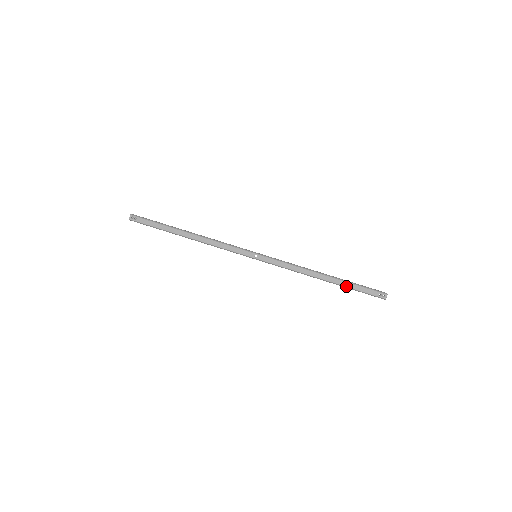
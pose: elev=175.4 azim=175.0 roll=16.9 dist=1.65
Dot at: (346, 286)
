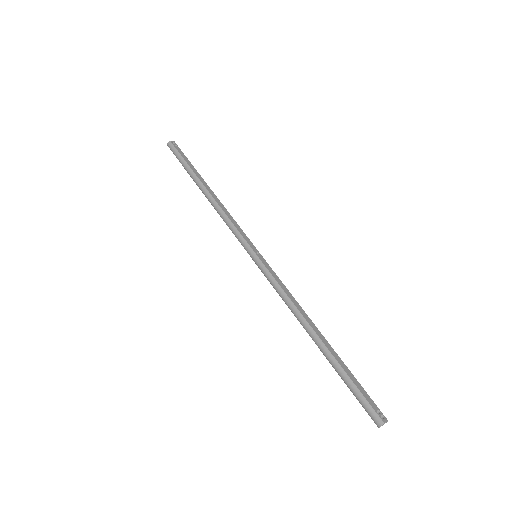
Dot at: (340, 363)
